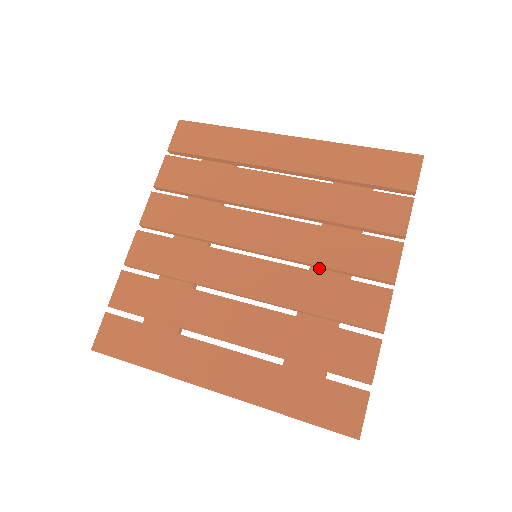
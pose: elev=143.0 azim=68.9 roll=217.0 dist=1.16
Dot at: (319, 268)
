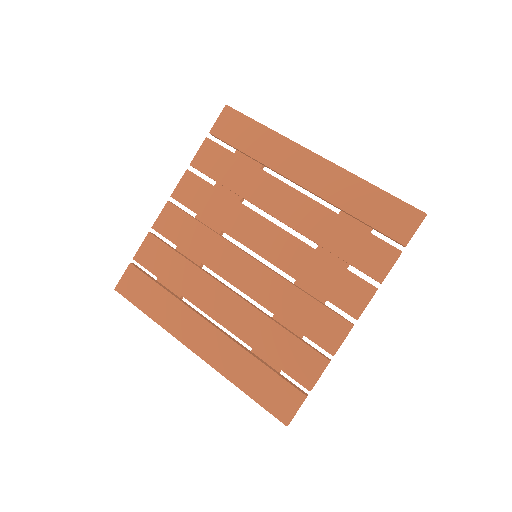
Dot at: occluded
